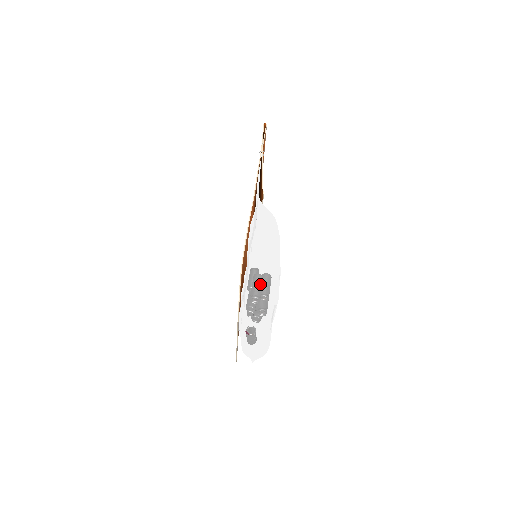
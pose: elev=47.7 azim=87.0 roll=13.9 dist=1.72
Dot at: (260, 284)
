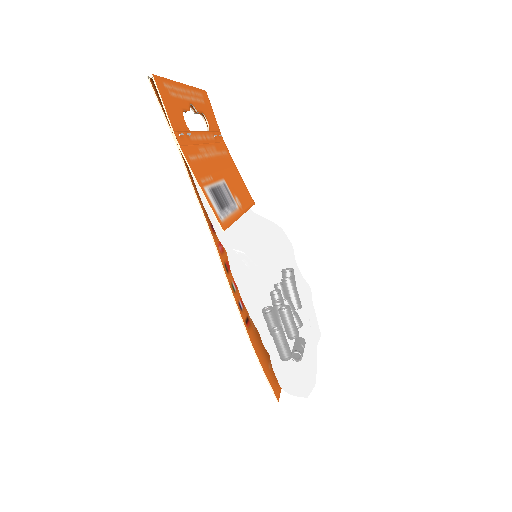
Dot at: (285, 360)
